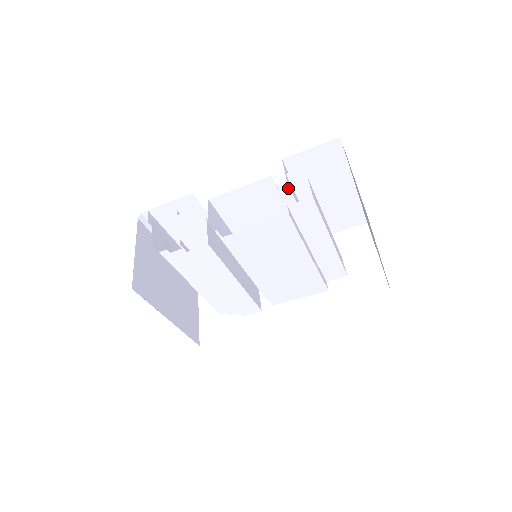
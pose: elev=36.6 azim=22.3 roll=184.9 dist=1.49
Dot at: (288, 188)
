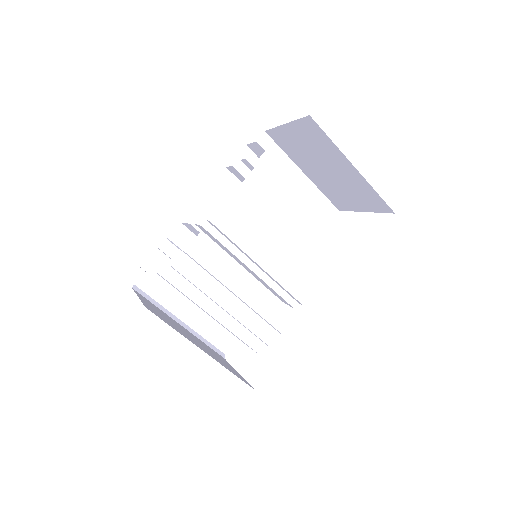
Dot at: occluded
